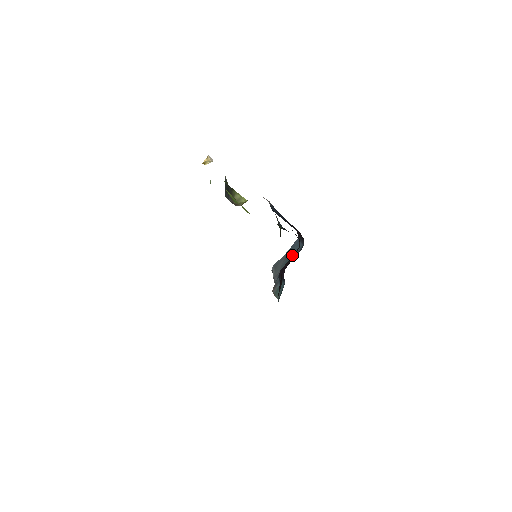
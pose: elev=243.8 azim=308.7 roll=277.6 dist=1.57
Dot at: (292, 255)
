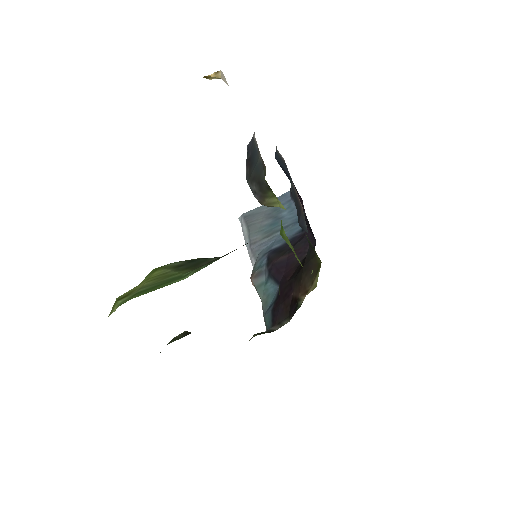
Dot at: (280, 222)
